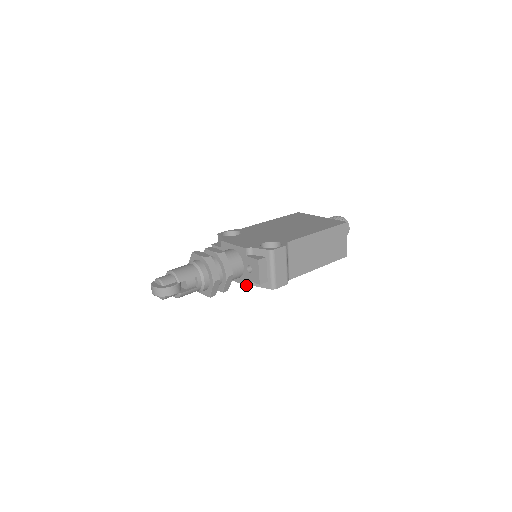
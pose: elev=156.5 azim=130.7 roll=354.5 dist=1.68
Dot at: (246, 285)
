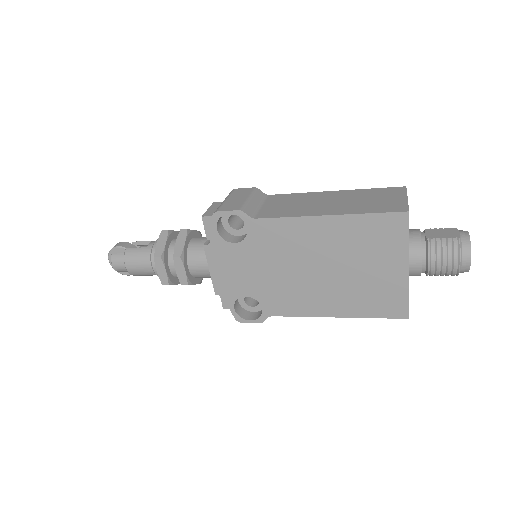
Dot at: (205, 249)
